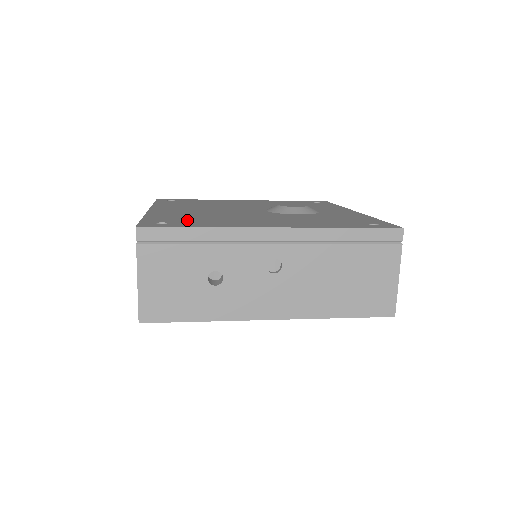
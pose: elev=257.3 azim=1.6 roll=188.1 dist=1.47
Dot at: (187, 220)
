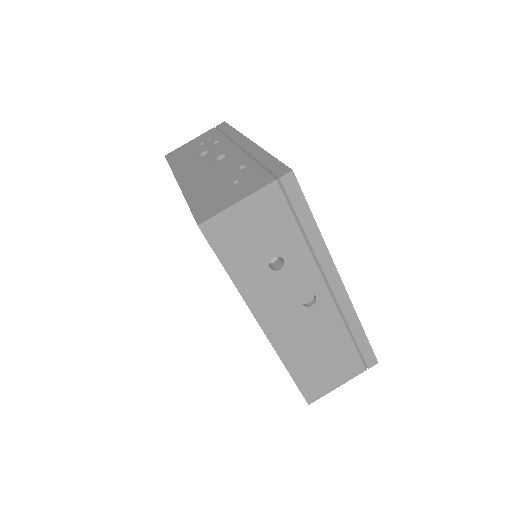
Dot at: occluded
